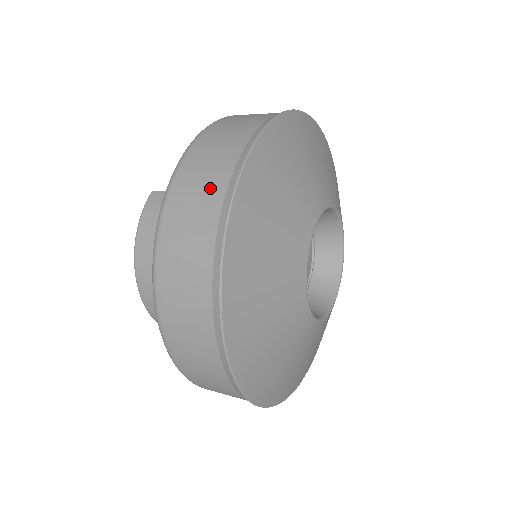
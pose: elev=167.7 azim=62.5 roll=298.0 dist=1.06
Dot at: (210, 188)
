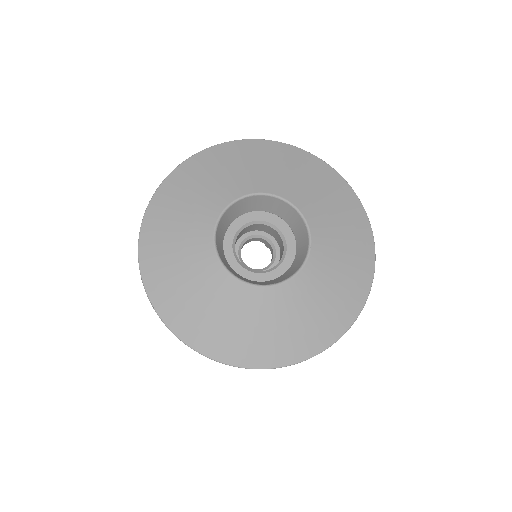
Dot at: occluded
